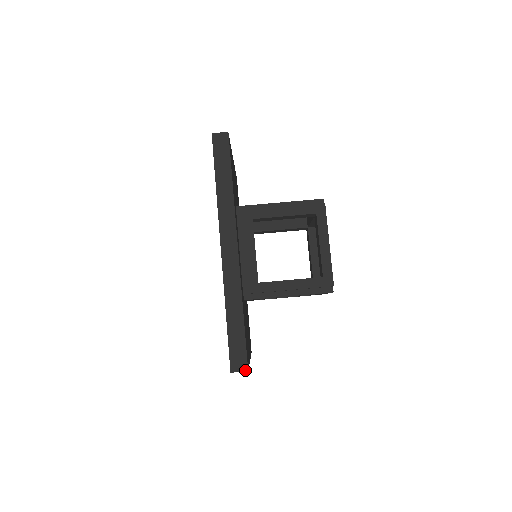
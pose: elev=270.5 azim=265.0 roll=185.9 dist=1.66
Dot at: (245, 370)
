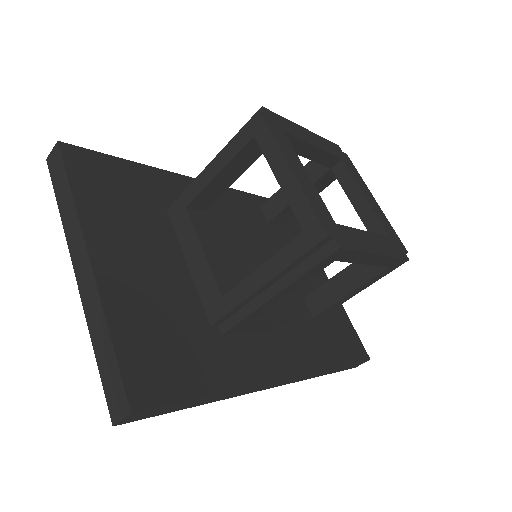
Dot at: occluded
